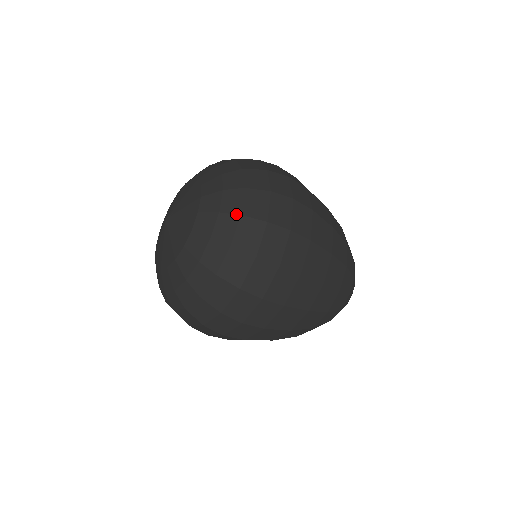
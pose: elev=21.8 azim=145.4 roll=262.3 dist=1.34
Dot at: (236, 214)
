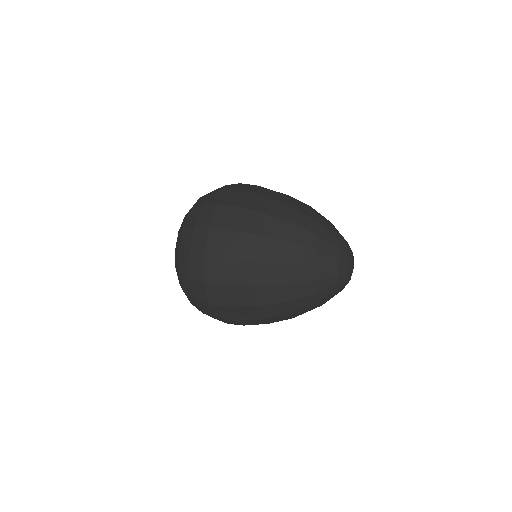
Dot at: (178, 250)
